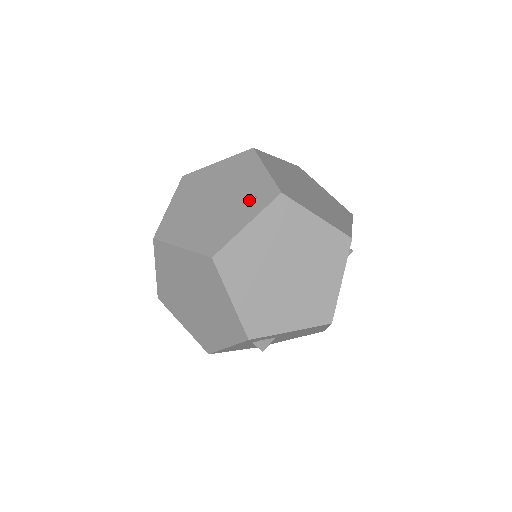
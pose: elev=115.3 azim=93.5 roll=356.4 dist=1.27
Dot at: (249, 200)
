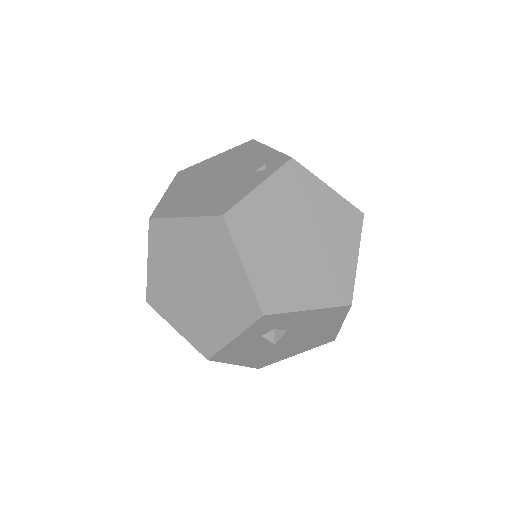
Dot at: (257, 169)
